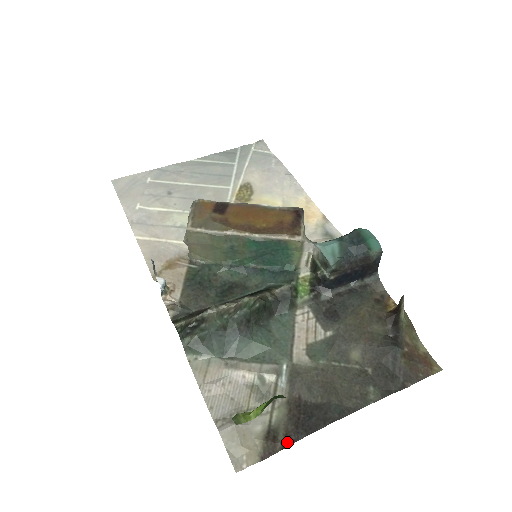
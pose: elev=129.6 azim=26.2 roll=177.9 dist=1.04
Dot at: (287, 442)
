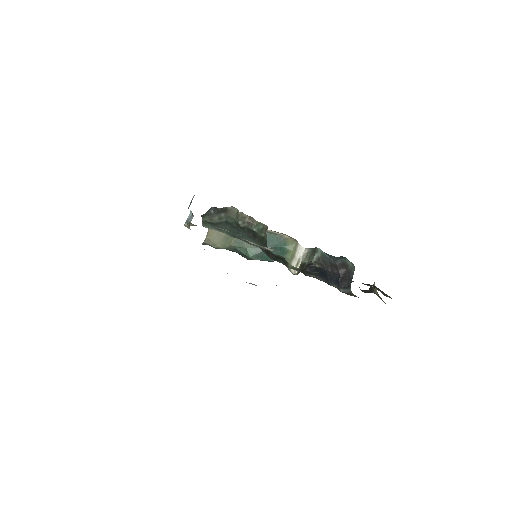
Dot at: occluded
